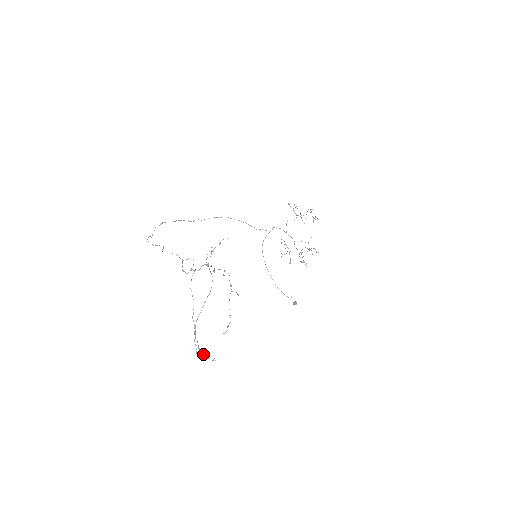
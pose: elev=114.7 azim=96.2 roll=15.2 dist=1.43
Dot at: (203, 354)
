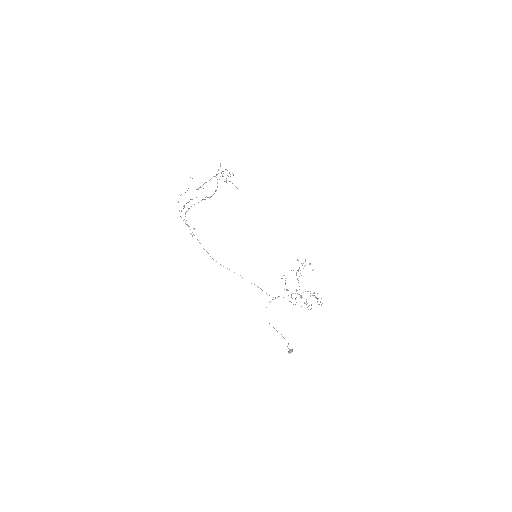
Dot at: (186, 220)
